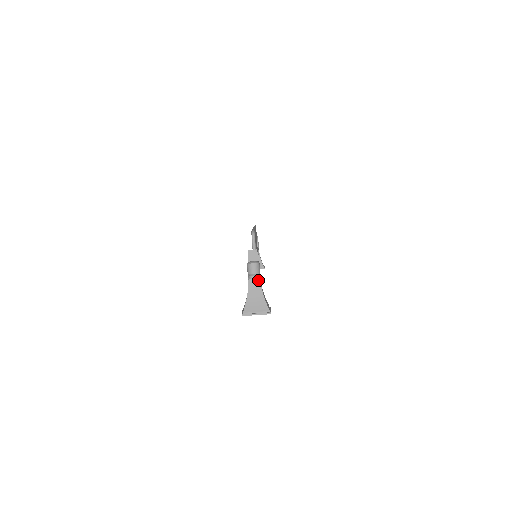
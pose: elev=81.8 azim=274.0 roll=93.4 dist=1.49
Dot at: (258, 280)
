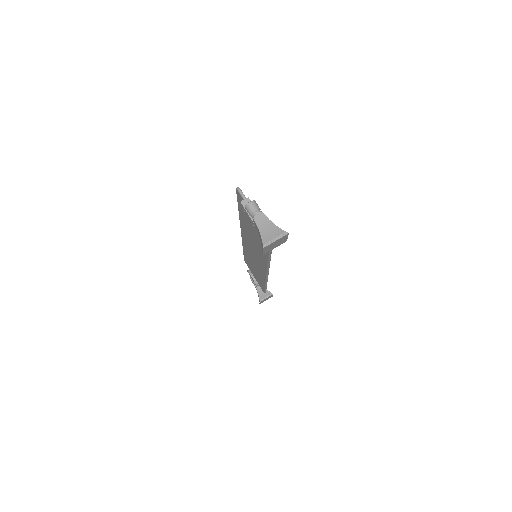
Dot at: (262, 214)
